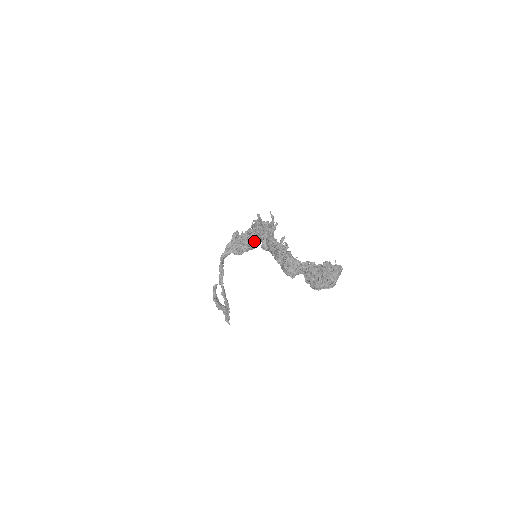
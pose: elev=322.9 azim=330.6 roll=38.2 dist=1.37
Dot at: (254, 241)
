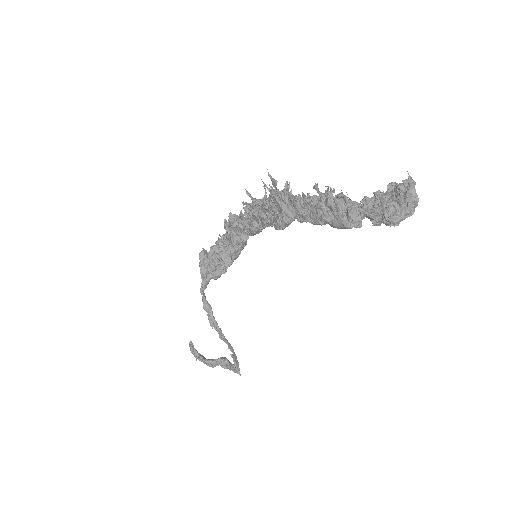
Dot at: (241, 242)
